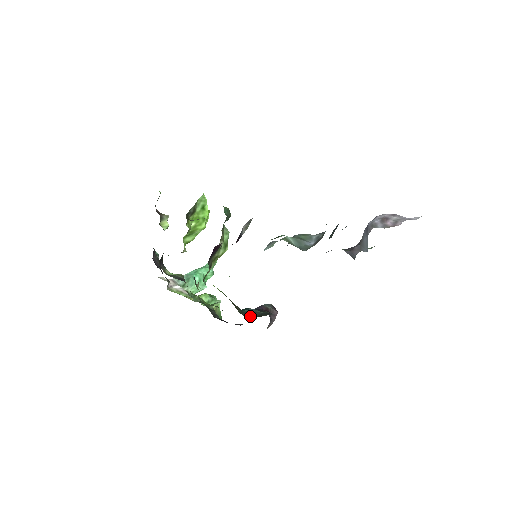
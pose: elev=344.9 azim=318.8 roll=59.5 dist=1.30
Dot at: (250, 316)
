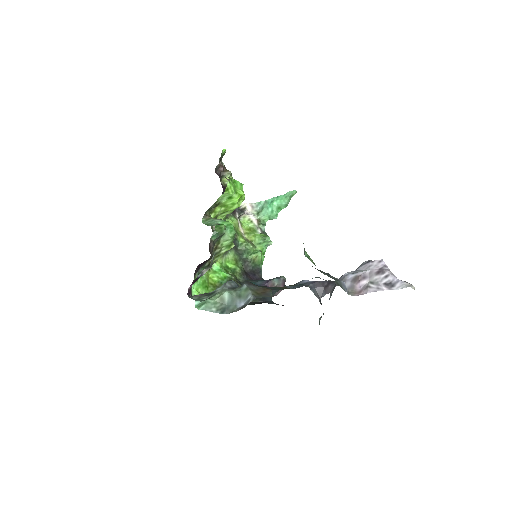
Dot at: occluded
